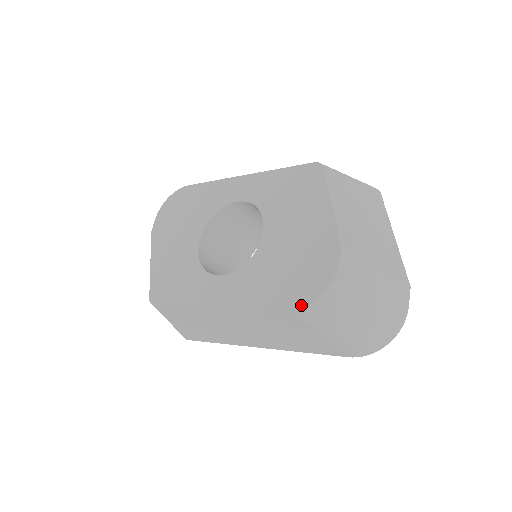
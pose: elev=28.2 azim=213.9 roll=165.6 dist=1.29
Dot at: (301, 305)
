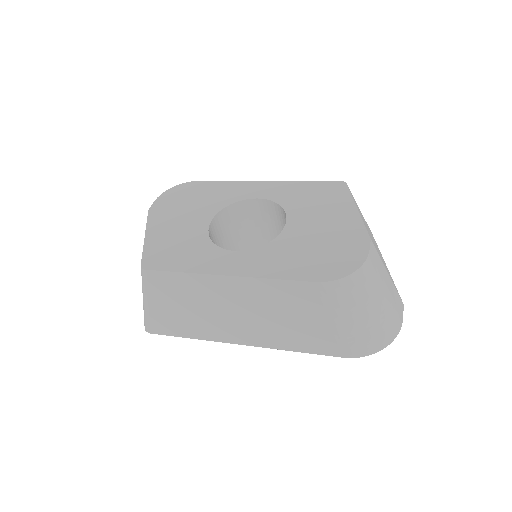
Dot at: (331, 279)
